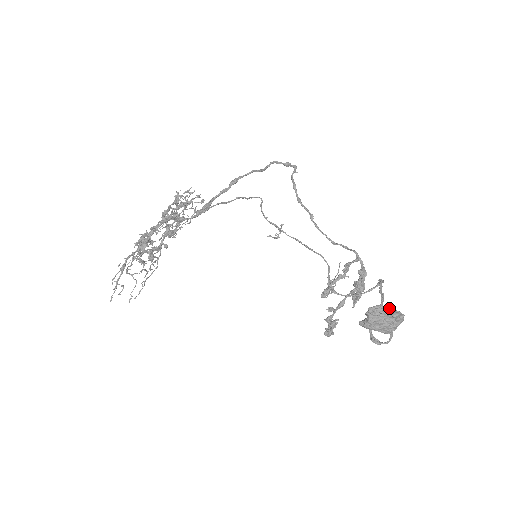
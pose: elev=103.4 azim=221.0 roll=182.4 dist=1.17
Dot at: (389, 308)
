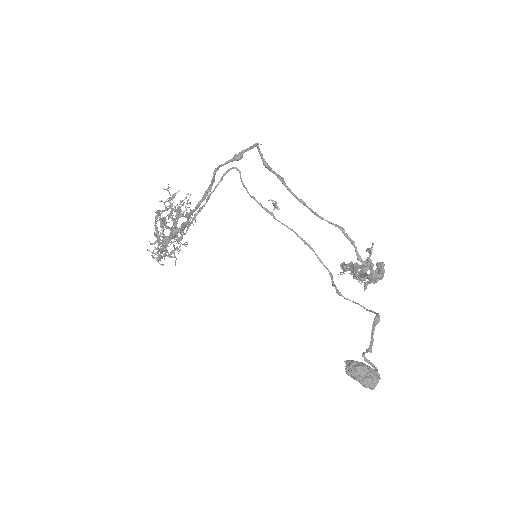
Dot at: (361, 380)
